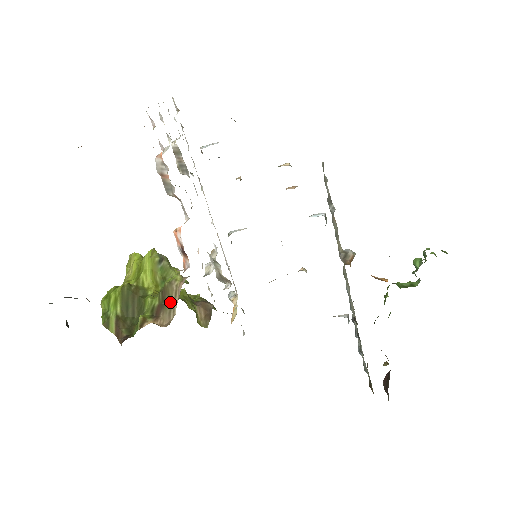
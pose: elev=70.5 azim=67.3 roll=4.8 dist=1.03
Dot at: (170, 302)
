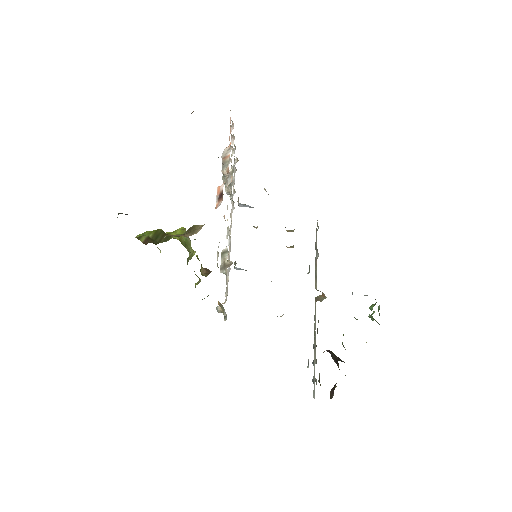
Dot at: (194, 230)
